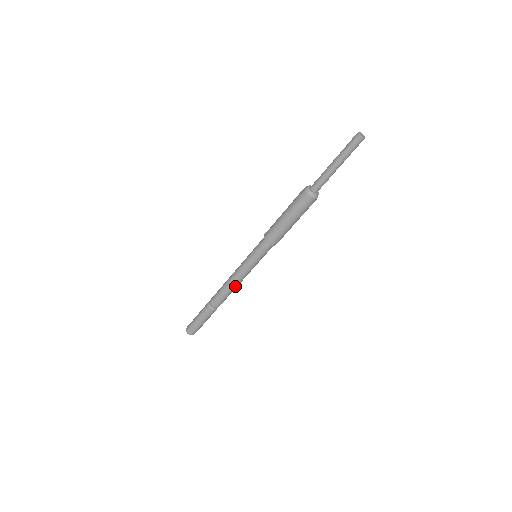
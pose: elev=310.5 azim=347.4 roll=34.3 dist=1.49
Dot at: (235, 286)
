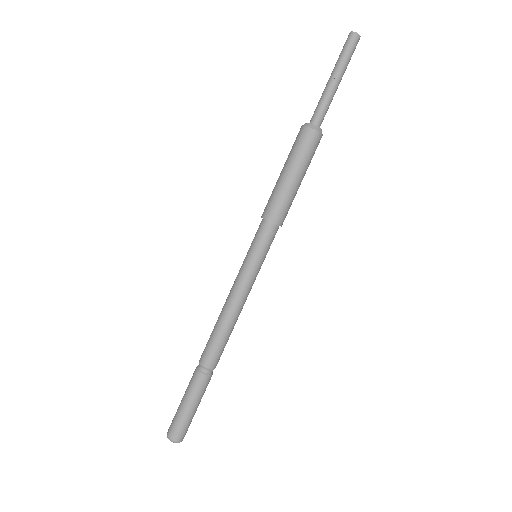
Dot at: (229, 315)
